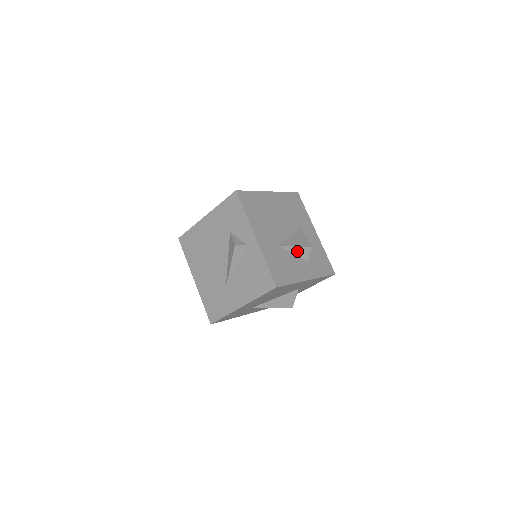
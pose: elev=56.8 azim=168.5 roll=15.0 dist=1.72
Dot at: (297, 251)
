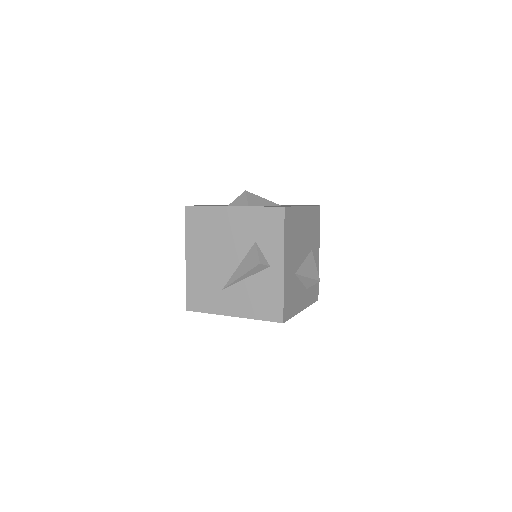
Dot at: (306, 280)
